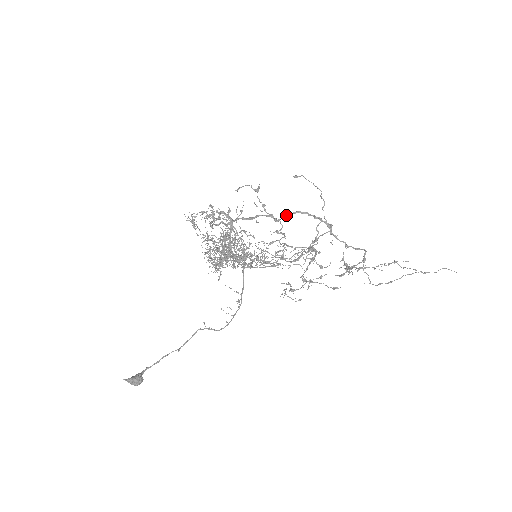
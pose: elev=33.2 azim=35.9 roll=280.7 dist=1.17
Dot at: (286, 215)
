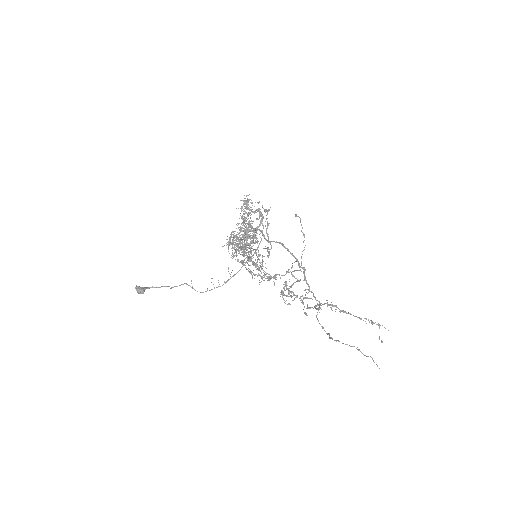
Dot at: (274, 241)
